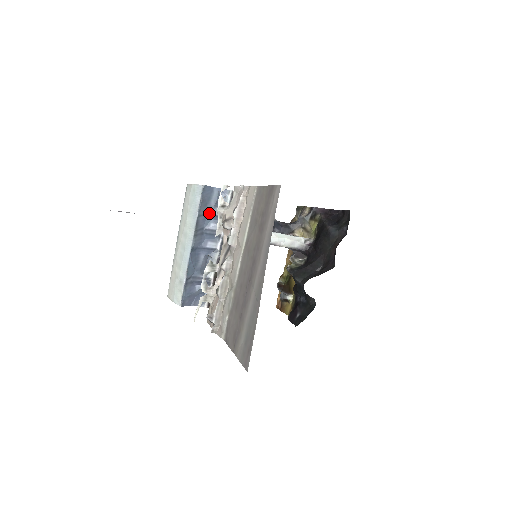
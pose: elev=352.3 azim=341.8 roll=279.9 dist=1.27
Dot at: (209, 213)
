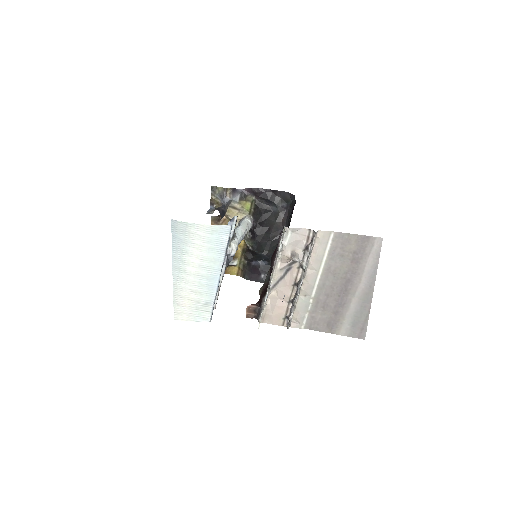
Dot at: occluded
